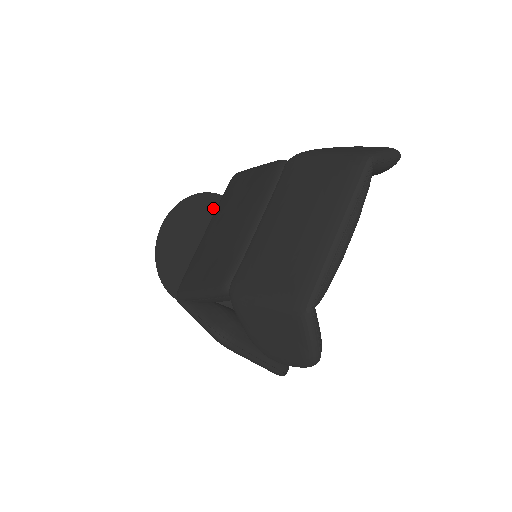
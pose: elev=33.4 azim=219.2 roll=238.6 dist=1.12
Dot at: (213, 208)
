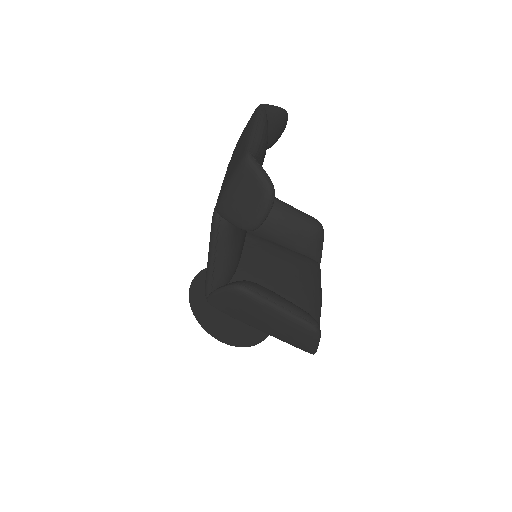
Dot at: occluded
